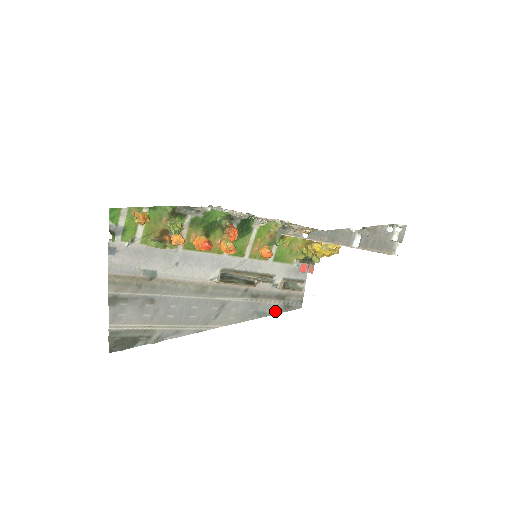
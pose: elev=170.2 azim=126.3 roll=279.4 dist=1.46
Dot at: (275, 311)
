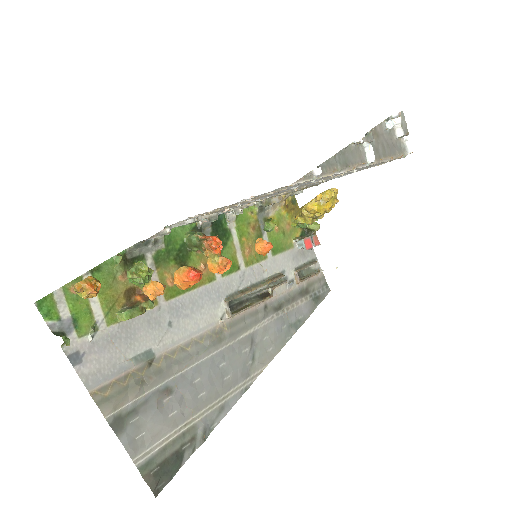
Dot at: (308, 311)
